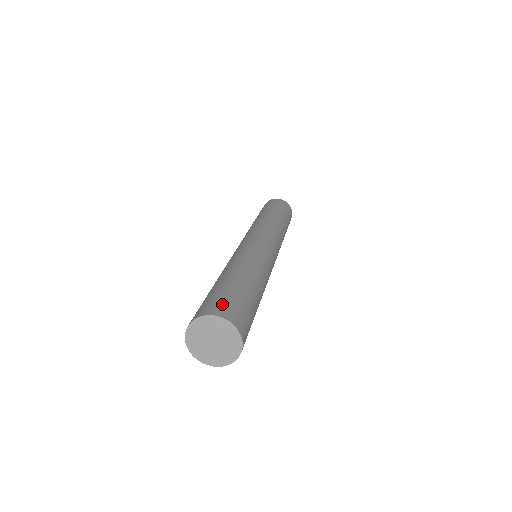
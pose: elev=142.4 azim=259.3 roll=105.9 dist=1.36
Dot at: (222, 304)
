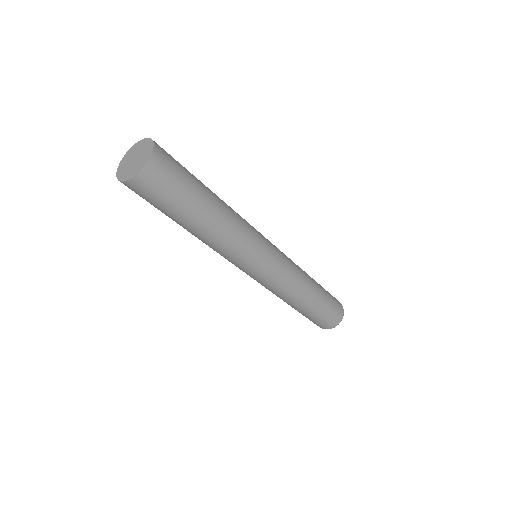
Dot at: occluded
